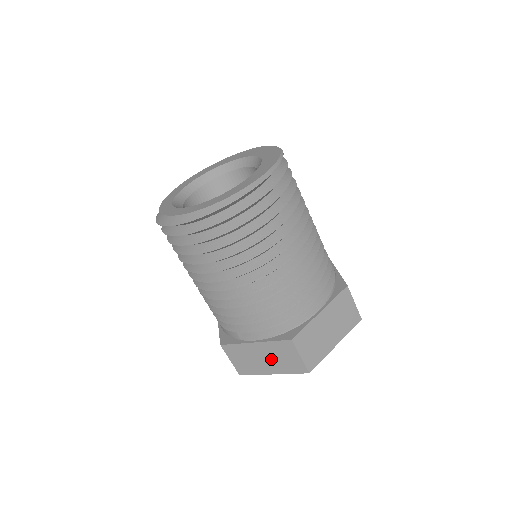
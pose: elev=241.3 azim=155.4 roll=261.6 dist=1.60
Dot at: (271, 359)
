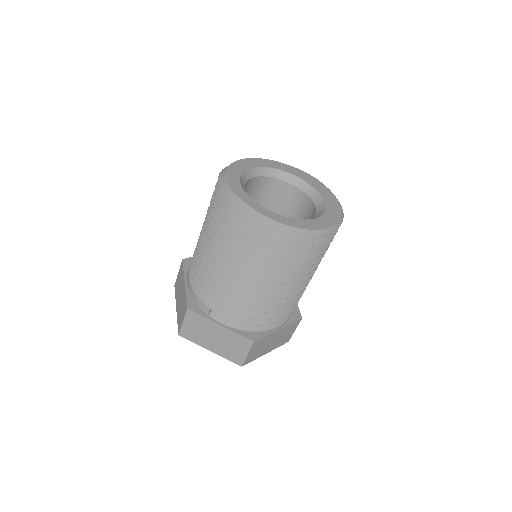
Dot at: (221, 342)
